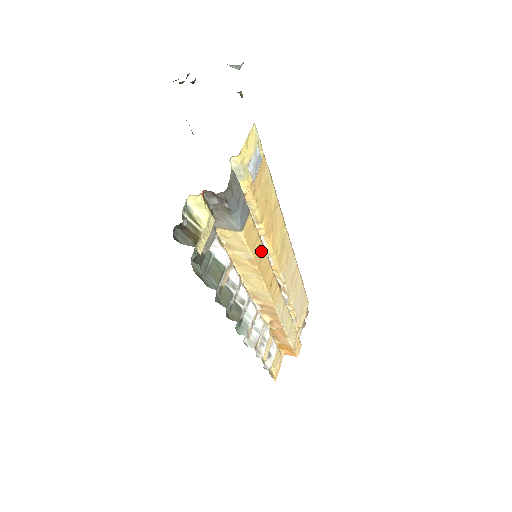
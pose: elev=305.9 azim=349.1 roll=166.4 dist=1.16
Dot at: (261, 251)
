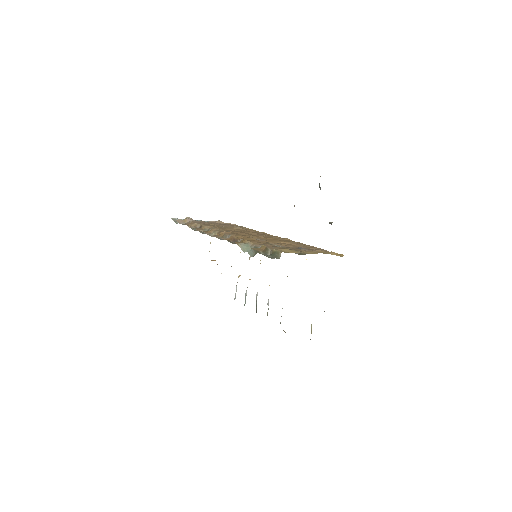
Dot at: occluded
